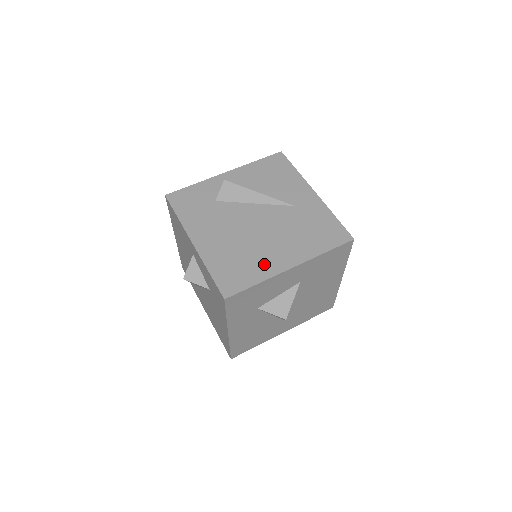
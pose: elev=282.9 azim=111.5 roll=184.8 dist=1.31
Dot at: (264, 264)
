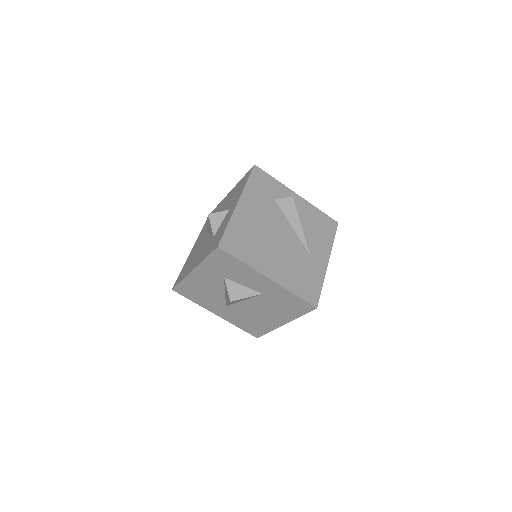
Dot at: (258, 258)
